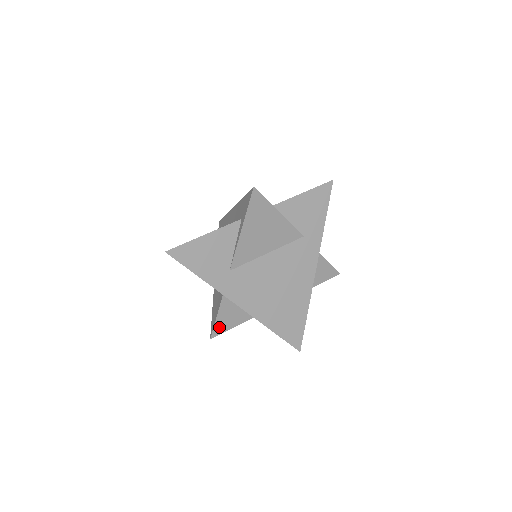
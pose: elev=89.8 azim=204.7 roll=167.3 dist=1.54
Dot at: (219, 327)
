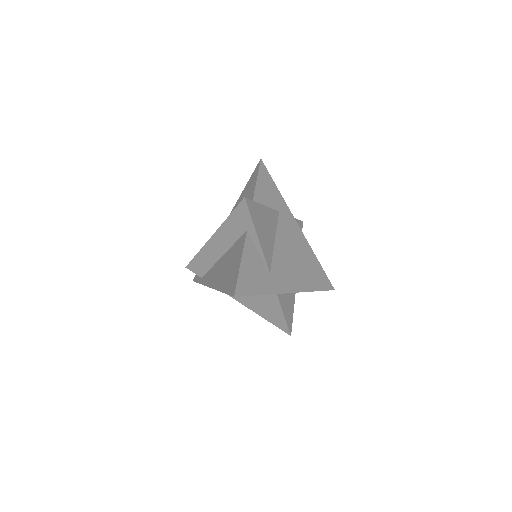
Dot at: (289, 322)
